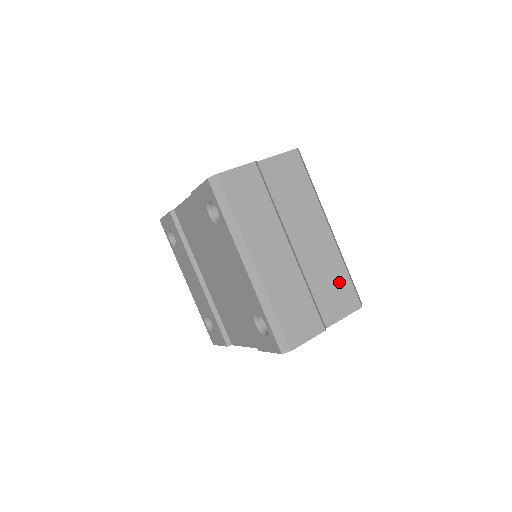
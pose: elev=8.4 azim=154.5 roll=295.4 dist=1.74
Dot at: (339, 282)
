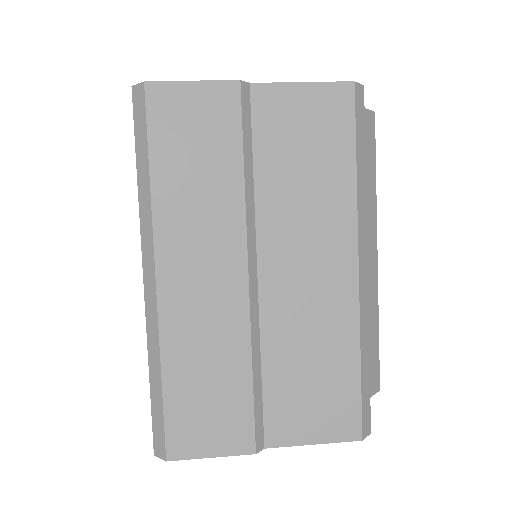
Dot at: (332, 375)
